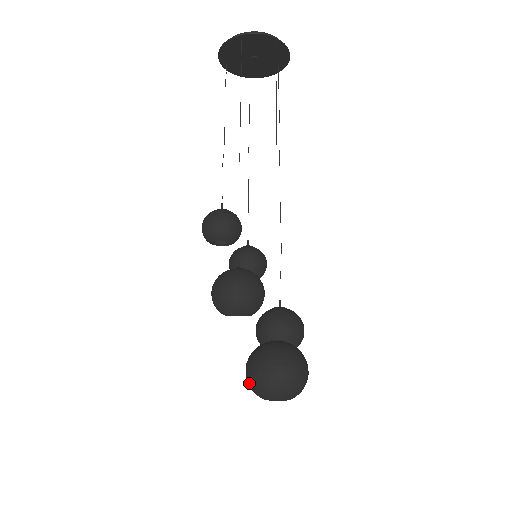
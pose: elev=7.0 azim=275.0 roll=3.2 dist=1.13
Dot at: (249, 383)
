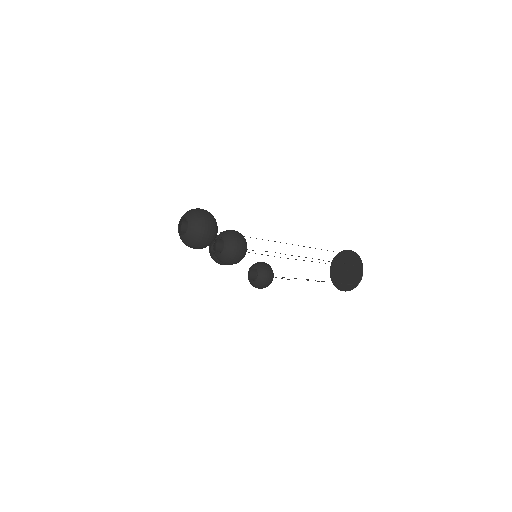
Dot at: occluded
